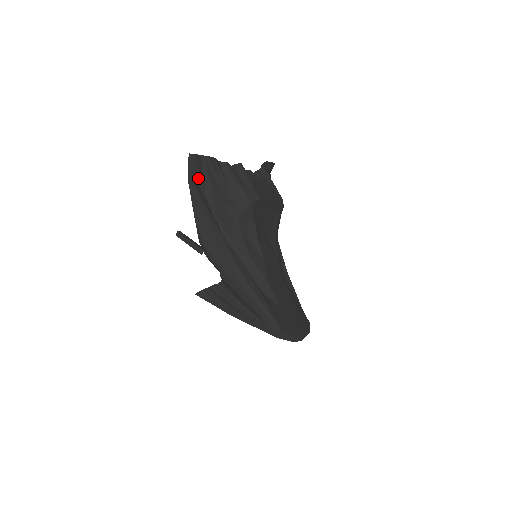
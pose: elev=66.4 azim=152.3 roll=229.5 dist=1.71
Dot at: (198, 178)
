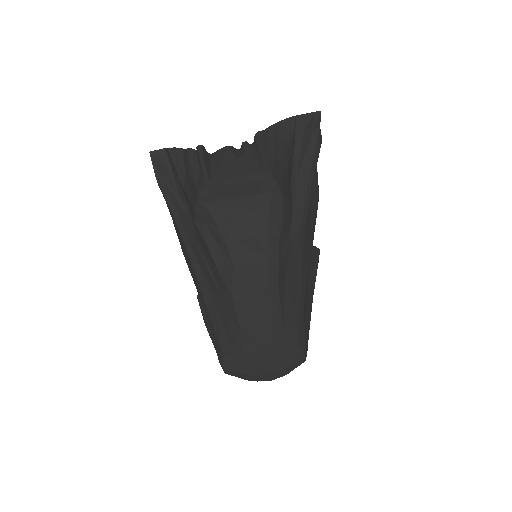
Dot at: (167, 176)
